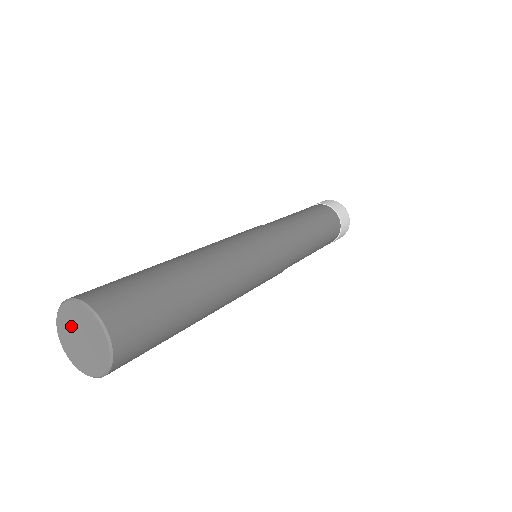
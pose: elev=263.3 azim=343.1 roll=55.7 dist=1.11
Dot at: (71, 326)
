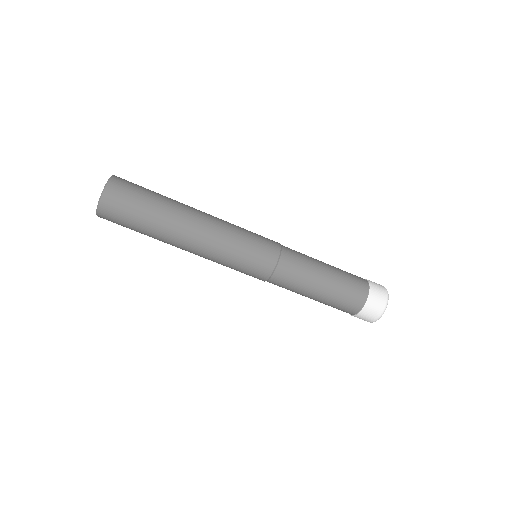
Dot at: occluded
